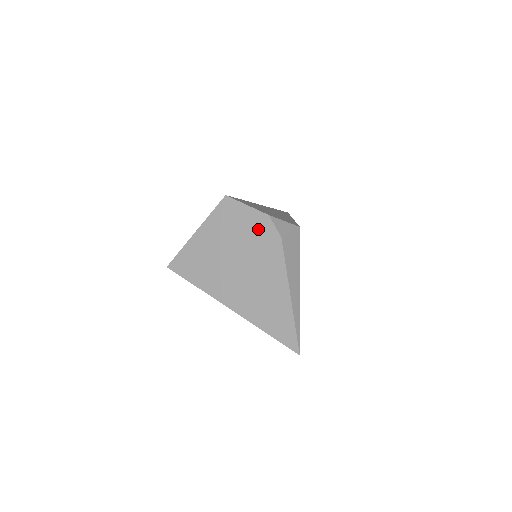
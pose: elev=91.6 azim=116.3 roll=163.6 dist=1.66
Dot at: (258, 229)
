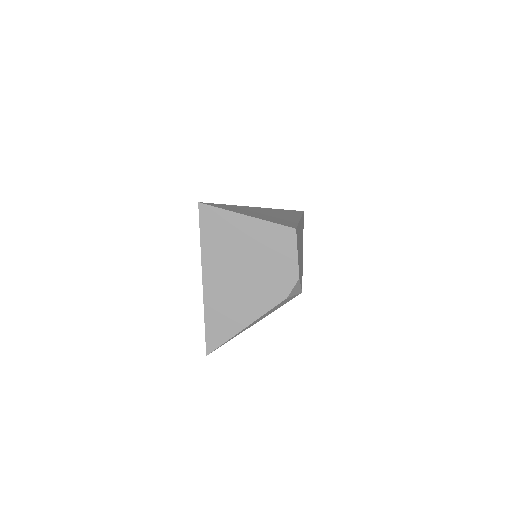
Dot at: (283, 275)
